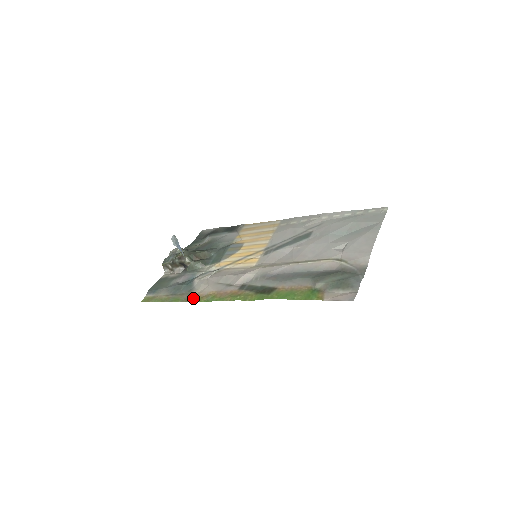
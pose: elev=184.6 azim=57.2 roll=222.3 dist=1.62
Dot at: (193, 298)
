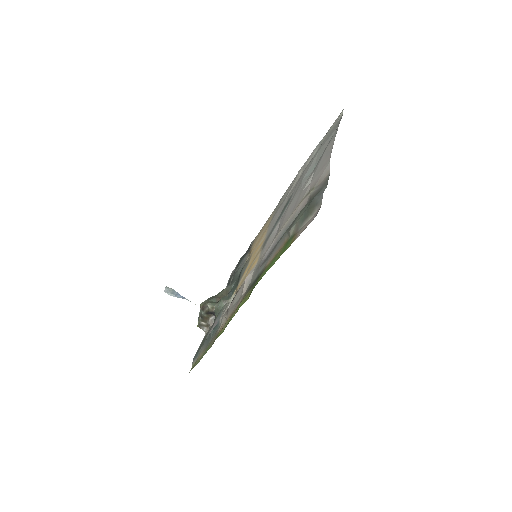
Dot at: (216, 336)
